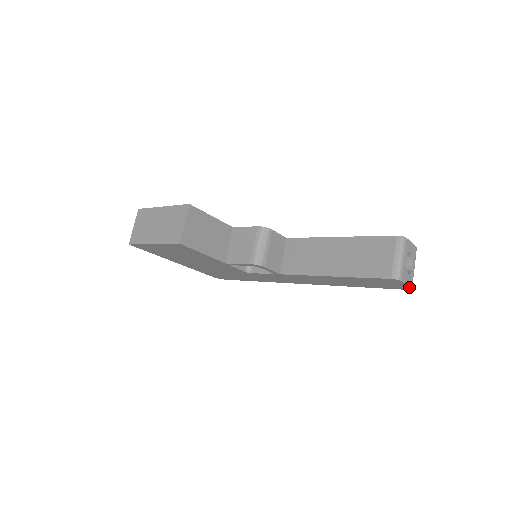
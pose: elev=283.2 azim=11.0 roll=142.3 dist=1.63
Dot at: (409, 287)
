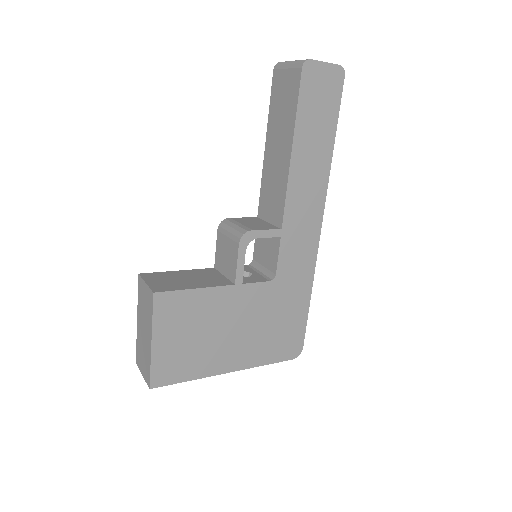
Dot at: (335, 66)
